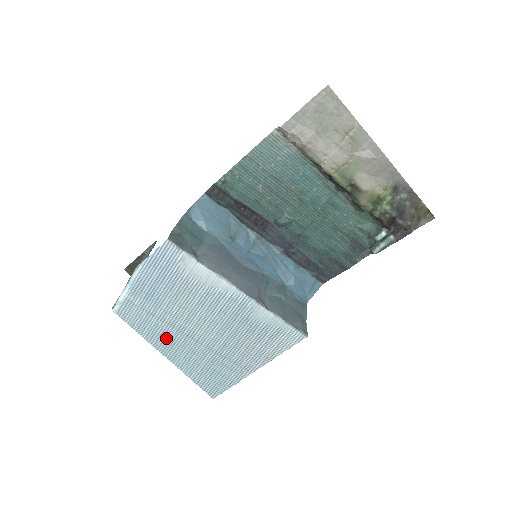
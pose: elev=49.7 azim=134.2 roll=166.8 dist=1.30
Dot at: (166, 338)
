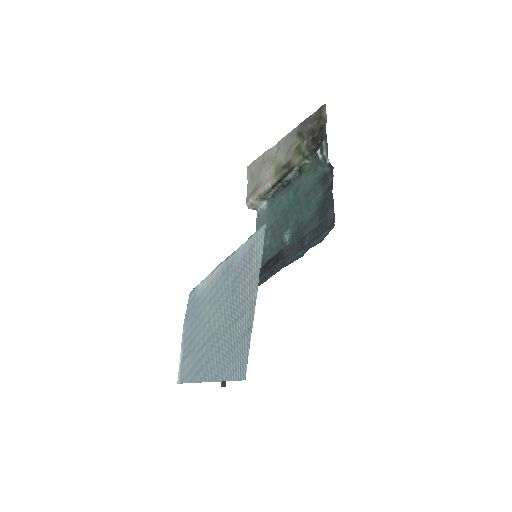
Dot at: (203, 362)
